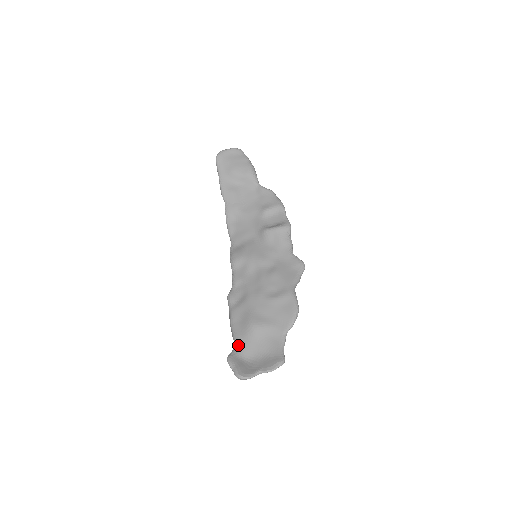
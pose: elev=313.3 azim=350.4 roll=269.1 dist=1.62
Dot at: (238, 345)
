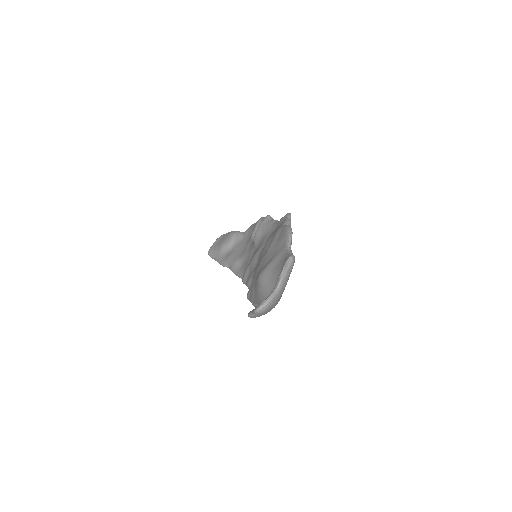
Dot at: (258, 303)
